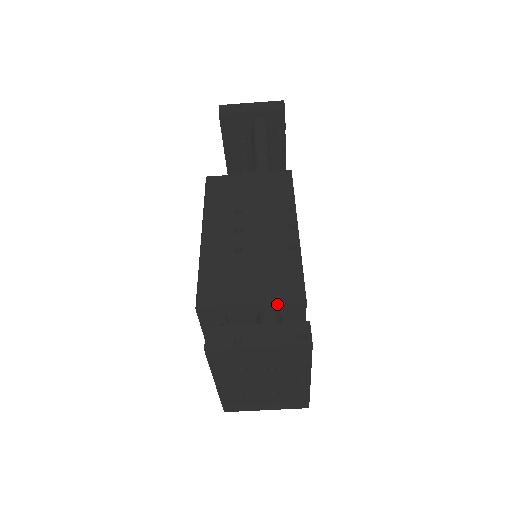
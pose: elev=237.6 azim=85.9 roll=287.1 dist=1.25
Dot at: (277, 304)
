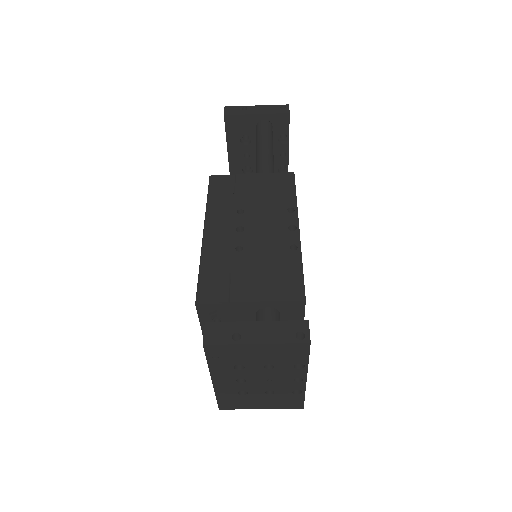
Dot at: (276, 302)
